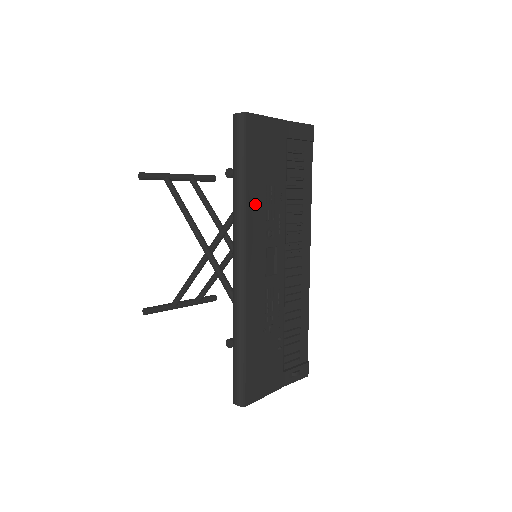
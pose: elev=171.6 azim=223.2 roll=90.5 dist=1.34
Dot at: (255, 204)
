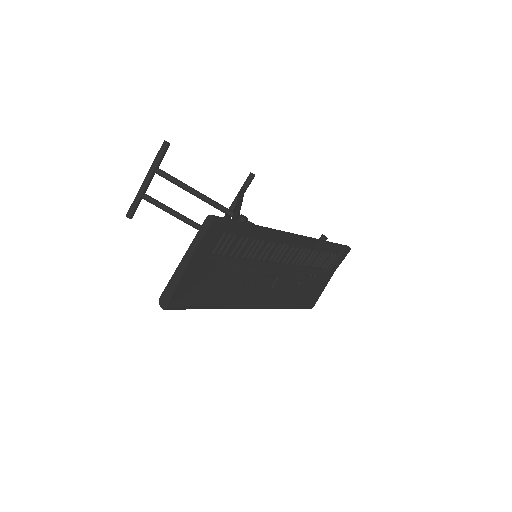
Dot at: (227, 298)
